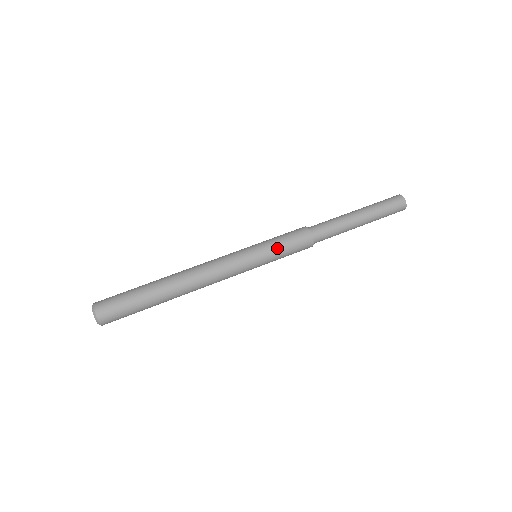
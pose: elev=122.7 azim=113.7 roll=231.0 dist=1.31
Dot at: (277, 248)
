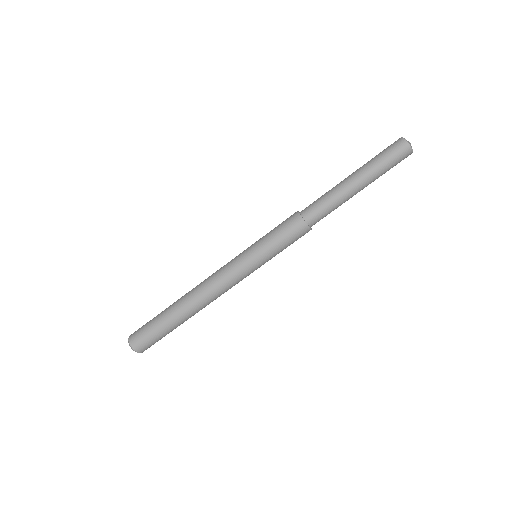
Dot at: (278, 253)
